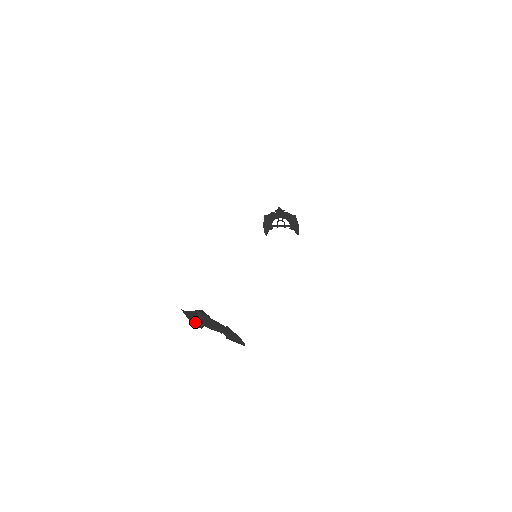
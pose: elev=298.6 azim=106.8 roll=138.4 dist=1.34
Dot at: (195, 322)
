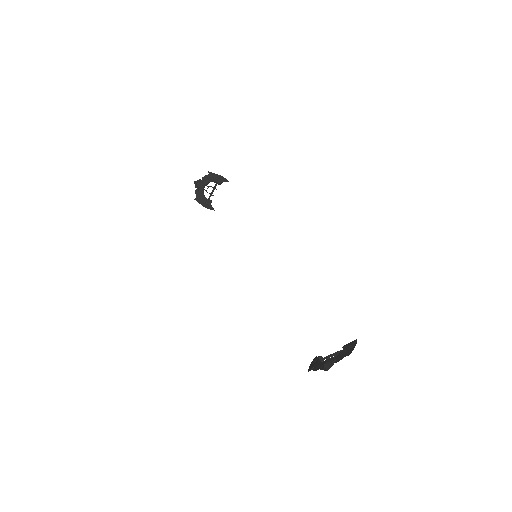
Dot at: occluded
